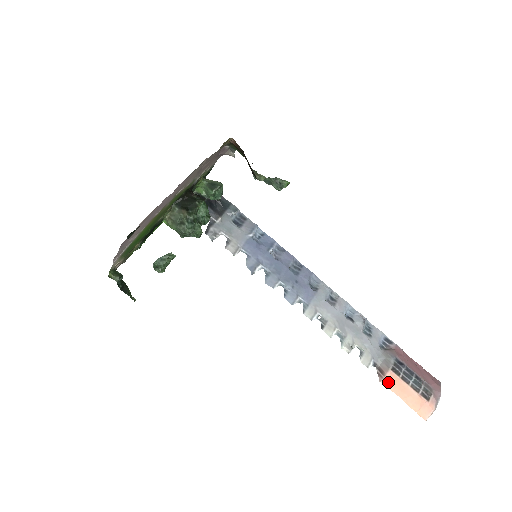
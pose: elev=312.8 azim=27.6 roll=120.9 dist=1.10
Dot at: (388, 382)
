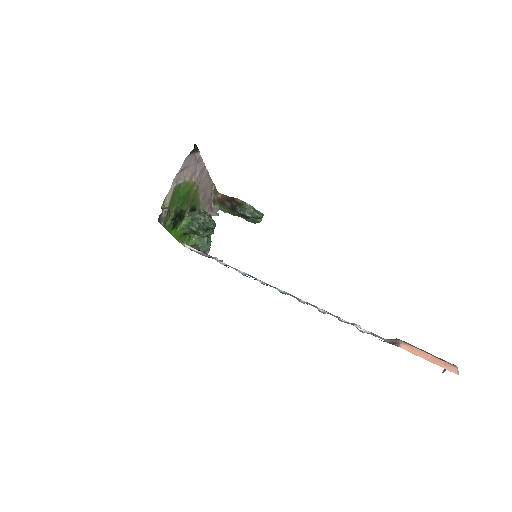
Dot at: (405, 348)
